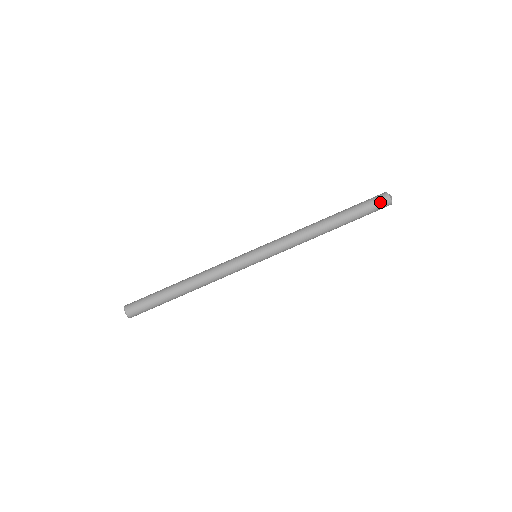
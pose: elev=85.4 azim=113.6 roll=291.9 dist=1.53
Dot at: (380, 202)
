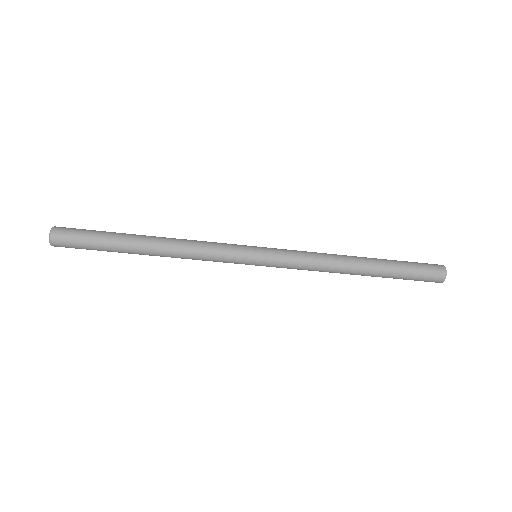
Dot at: (433, 272)
